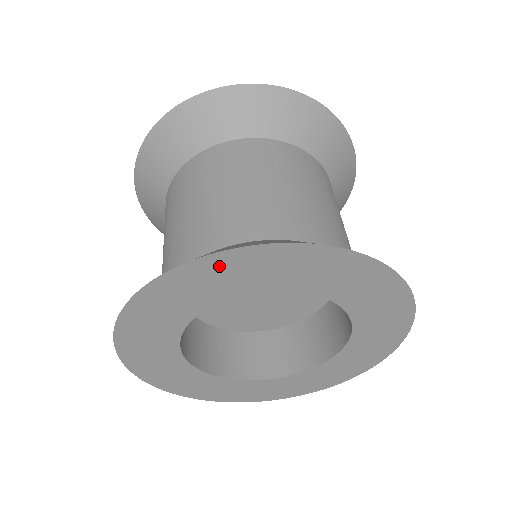
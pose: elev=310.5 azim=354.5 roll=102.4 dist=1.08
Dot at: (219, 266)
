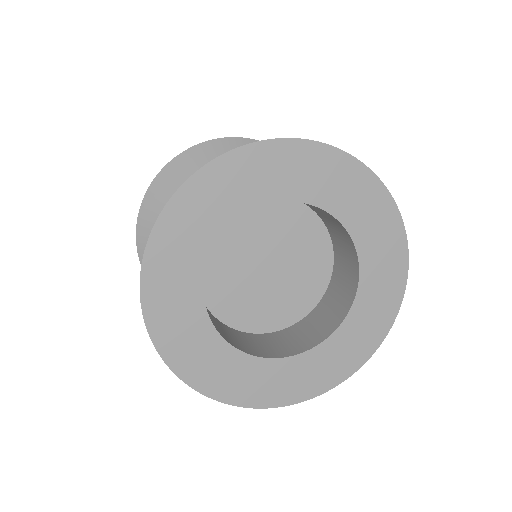
Dot at: (229, 170)
